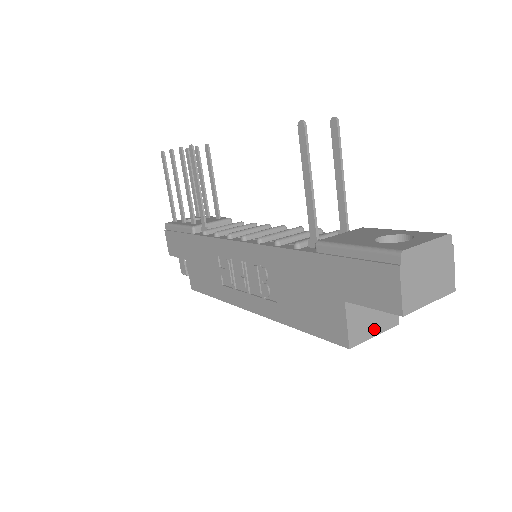
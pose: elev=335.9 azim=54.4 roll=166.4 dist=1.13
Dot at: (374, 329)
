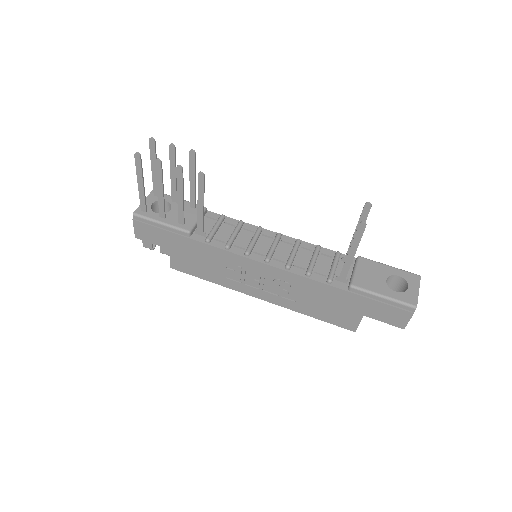
Dot at: occluded
